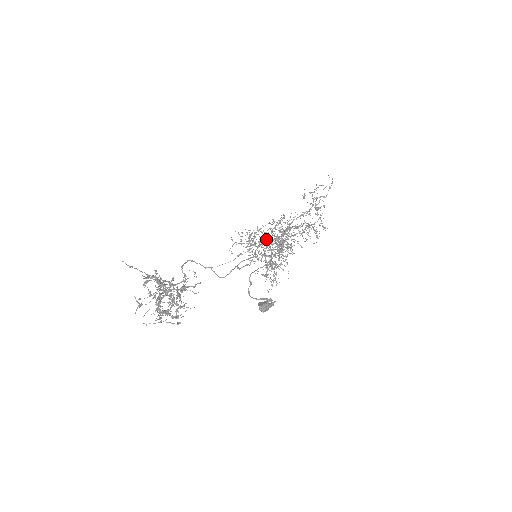
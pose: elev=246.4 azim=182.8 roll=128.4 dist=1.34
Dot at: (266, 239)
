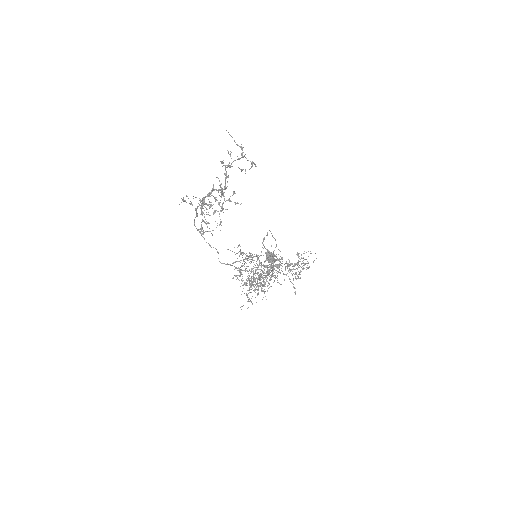
Dot at: occluded
